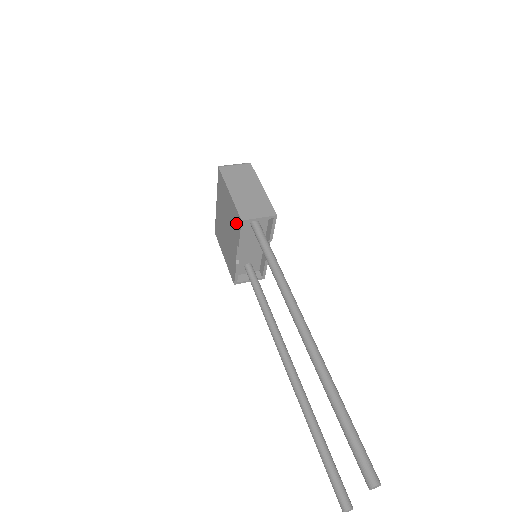
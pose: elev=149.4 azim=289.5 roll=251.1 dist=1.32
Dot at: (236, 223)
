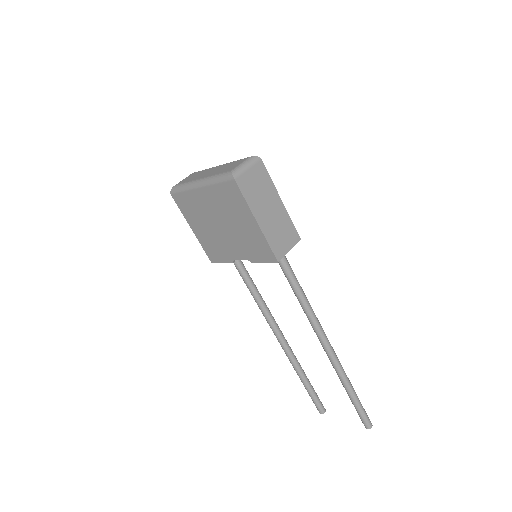
Dot at: (260, 251)
